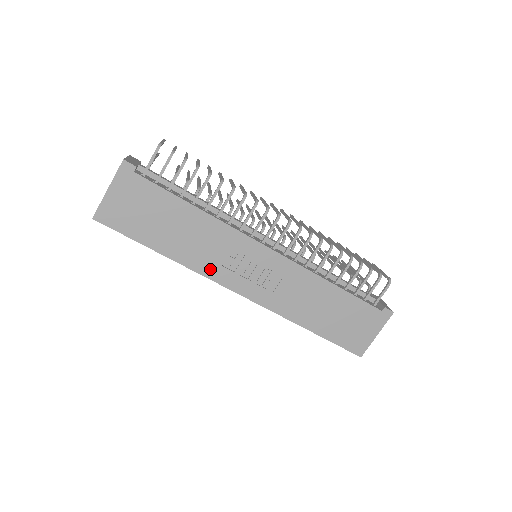
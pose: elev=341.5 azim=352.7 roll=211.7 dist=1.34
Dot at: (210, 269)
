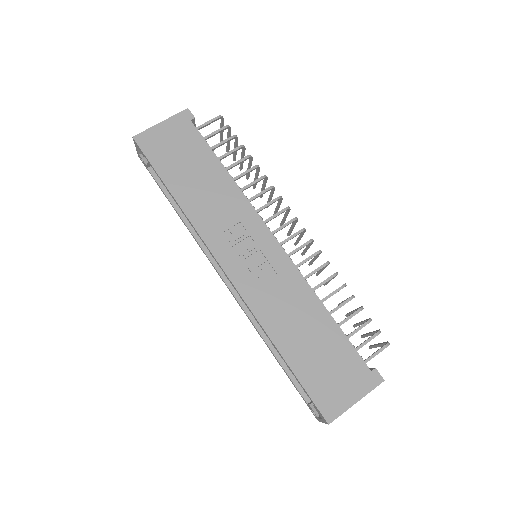
Dot at: (209, 230)
